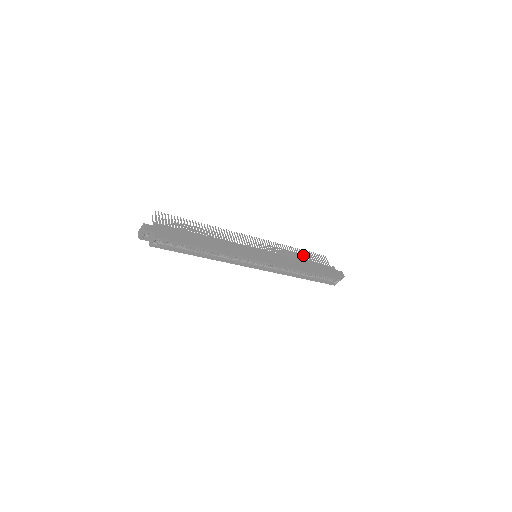
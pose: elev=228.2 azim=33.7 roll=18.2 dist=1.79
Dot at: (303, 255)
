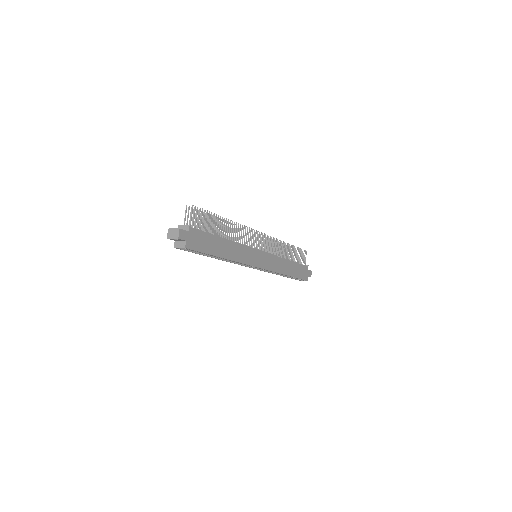
Dot at: (291, 252)
